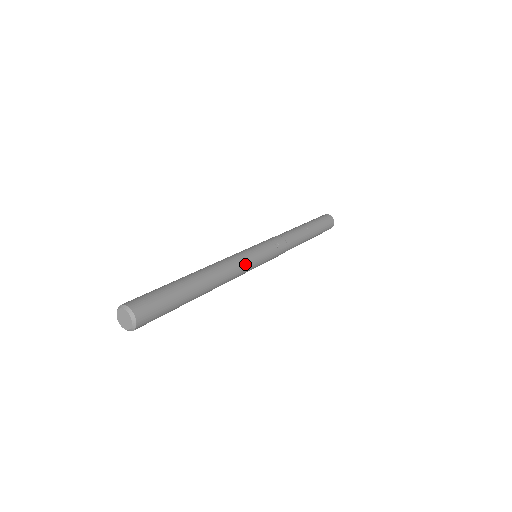
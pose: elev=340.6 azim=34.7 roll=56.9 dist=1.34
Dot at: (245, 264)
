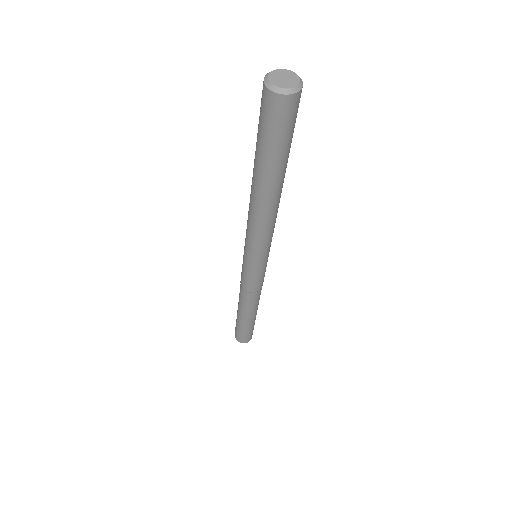
Dot at: occluded
